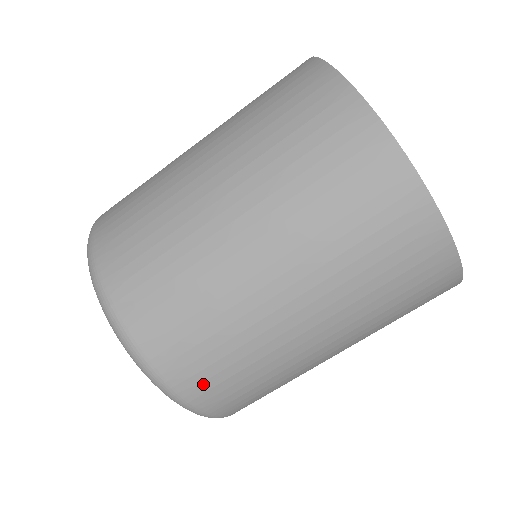
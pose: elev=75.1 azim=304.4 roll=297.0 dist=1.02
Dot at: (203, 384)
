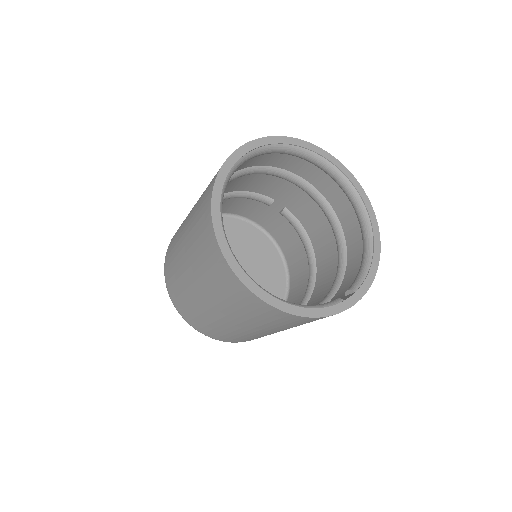
Dot at: (226, 339)
